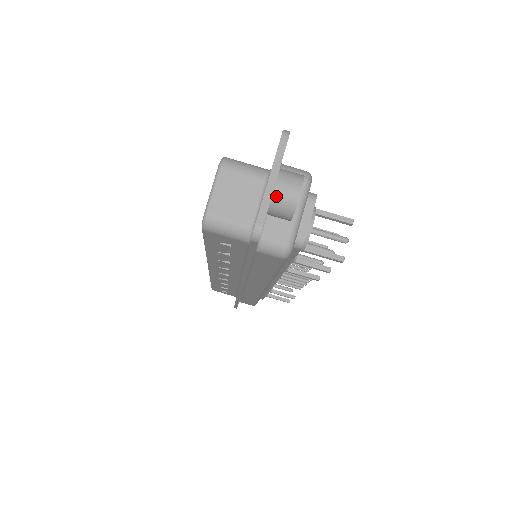
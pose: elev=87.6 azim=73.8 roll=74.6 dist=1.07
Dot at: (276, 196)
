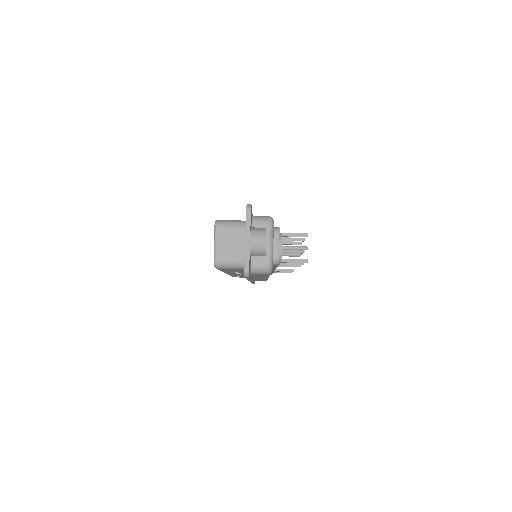
Dot at: (252, 248)
